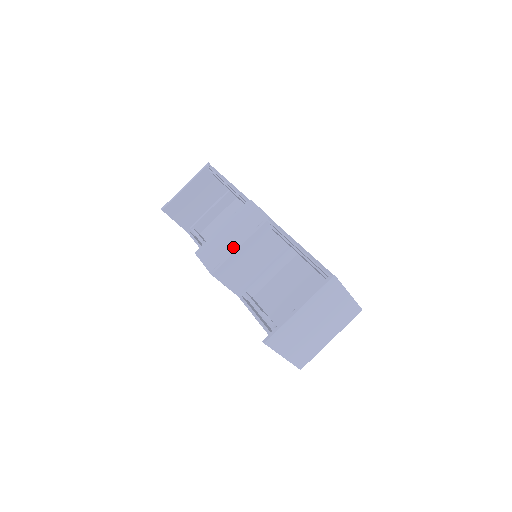
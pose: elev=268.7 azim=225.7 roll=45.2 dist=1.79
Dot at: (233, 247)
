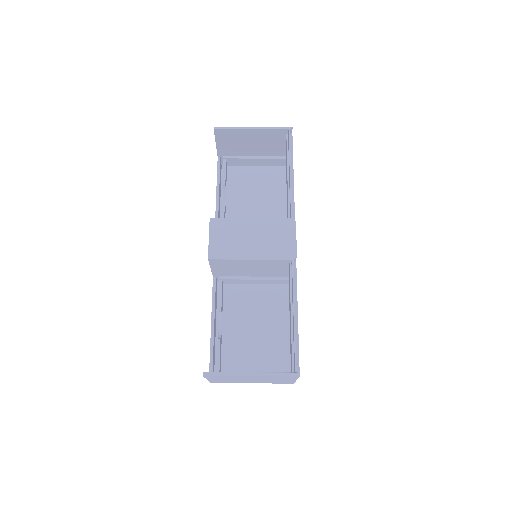
Dot at: (246, 253)
